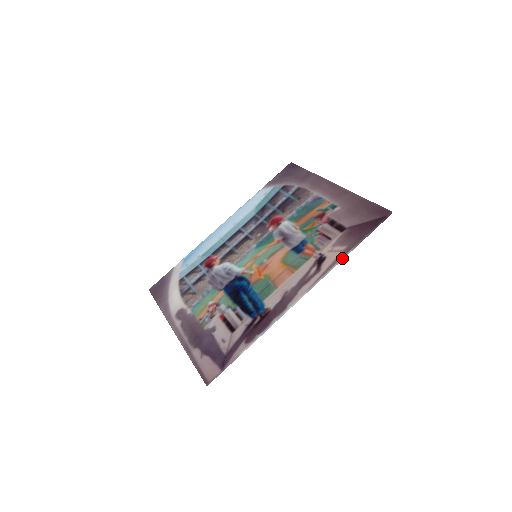
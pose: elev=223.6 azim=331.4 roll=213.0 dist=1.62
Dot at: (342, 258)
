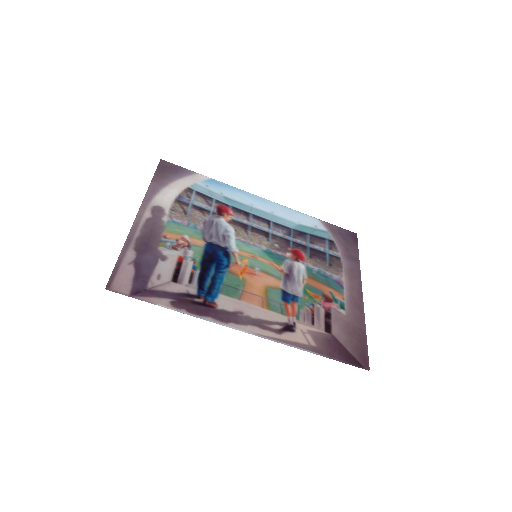
Dot at: (303, 349)
